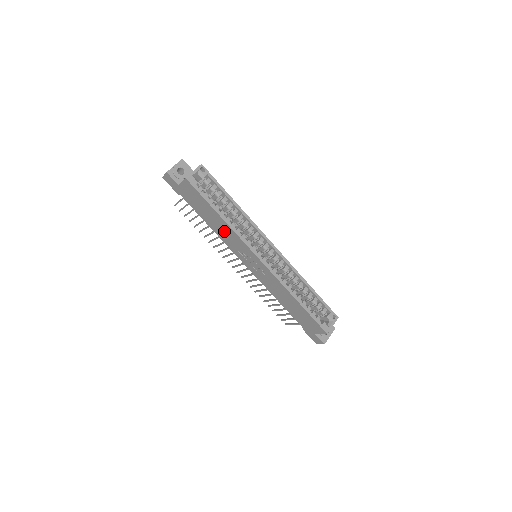
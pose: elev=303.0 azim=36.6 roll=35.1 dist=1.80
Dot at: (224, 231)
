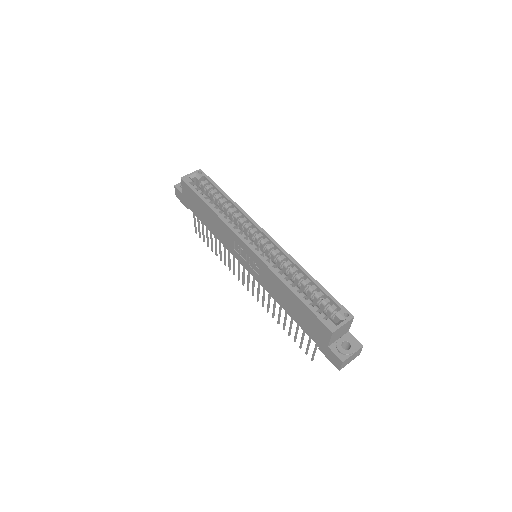
Dot at: (218, 227)
